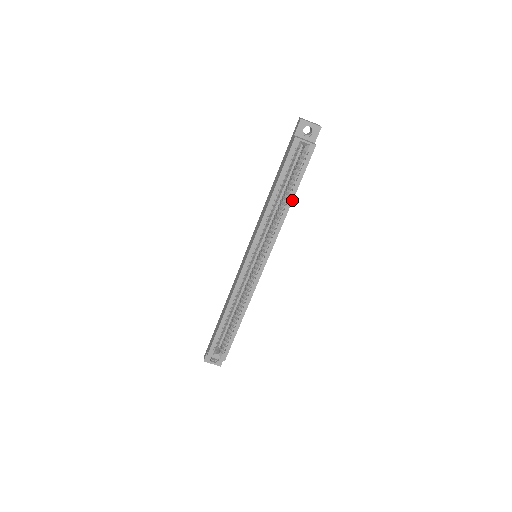
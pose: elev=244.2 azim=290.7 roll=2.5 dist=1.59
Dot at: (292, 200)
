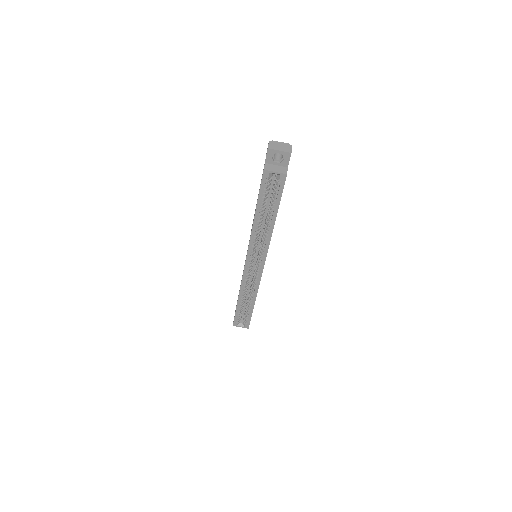
Dot at: (275, 219)
